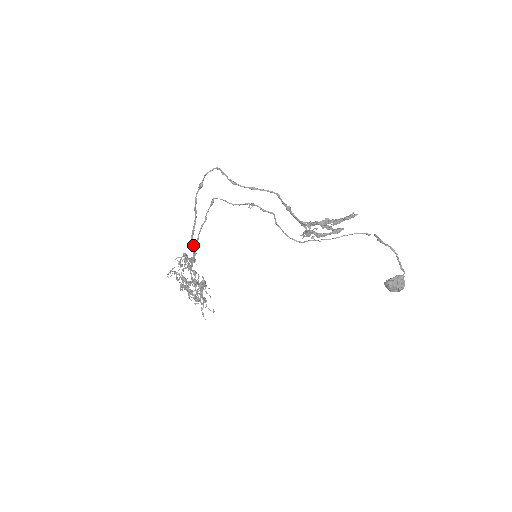
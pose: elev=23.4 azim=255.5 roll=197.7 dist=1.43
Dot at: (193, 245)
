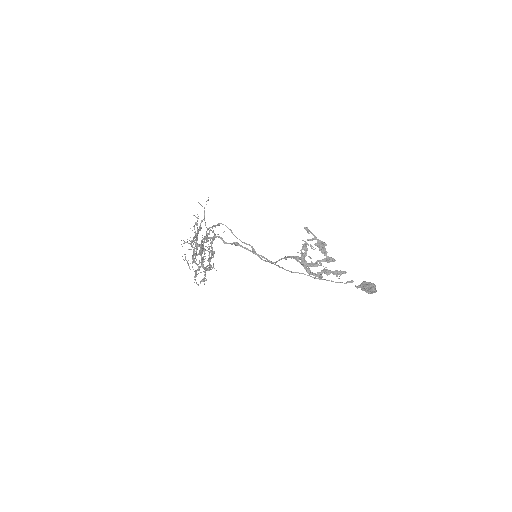
Dot at: occluded
